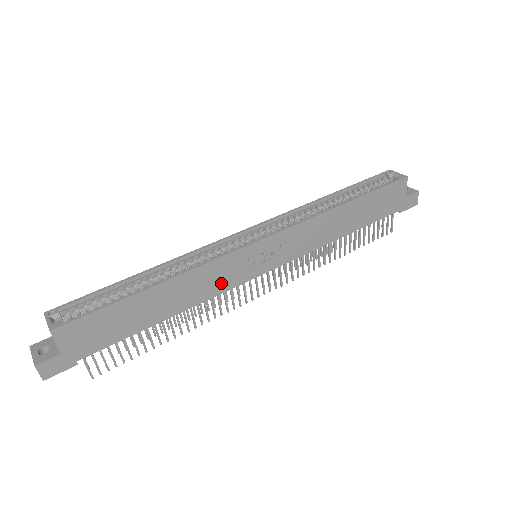
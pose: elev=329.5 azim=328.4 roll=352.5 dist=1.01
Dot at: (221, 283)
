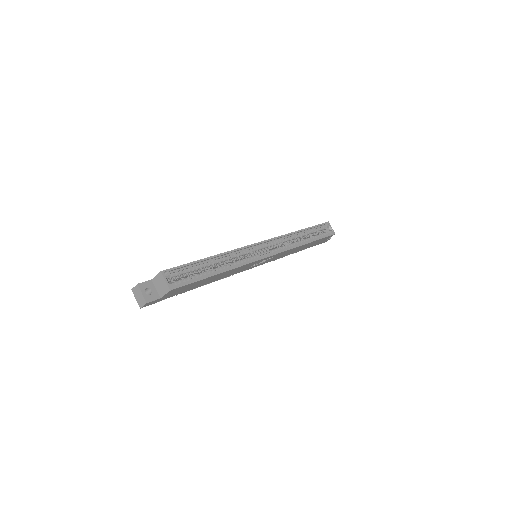
Dot at: (239, 271)
